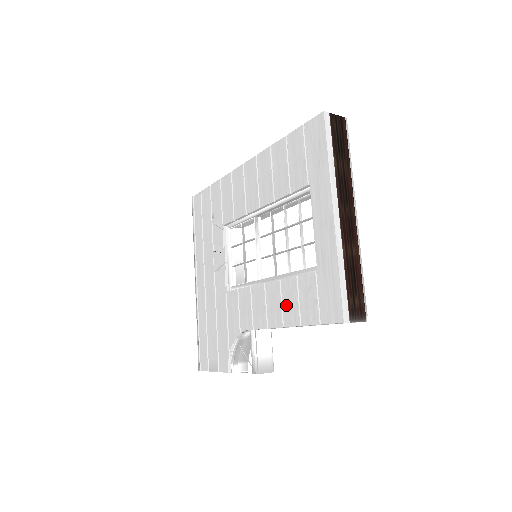
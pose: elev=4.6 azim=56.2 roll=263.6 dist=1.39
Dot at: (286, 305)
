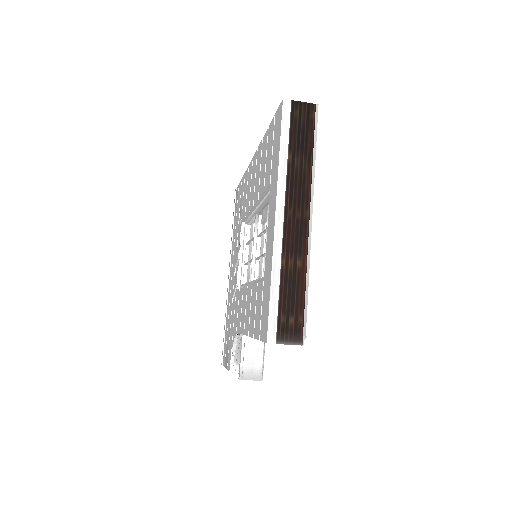
Dot at: (251, 313)
